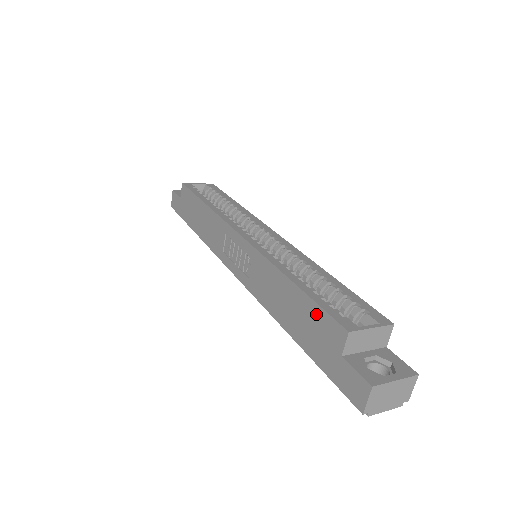
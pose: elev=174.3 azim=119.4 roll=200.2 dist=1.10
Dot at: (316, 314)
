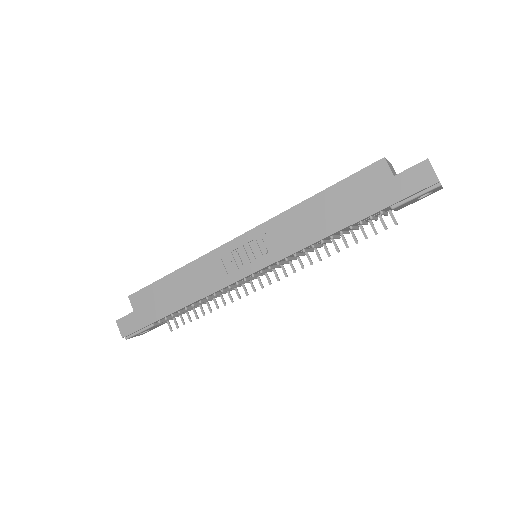
Dot at: (353, 183)
